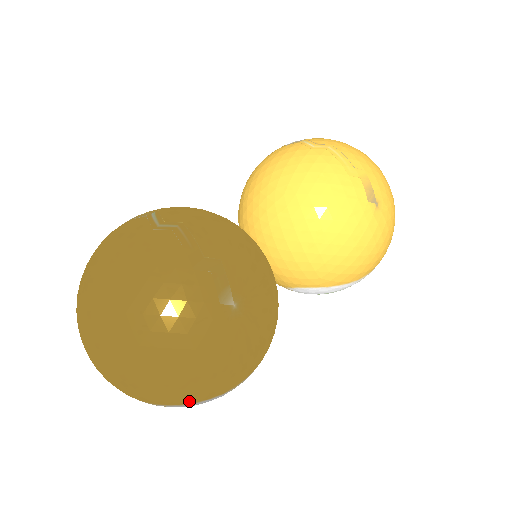
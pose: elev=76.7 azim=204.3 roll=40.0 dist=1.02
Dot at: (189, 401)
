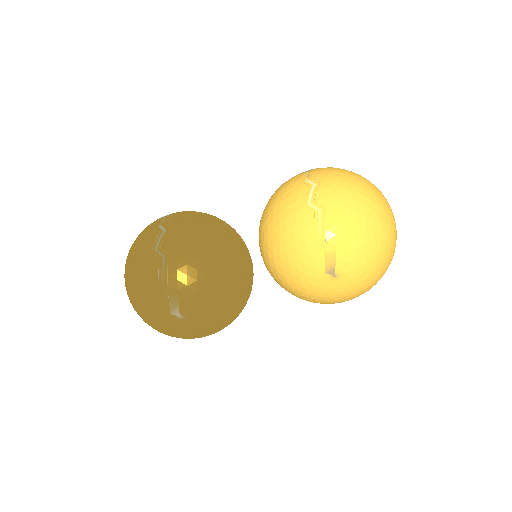
Dot at: occluded
